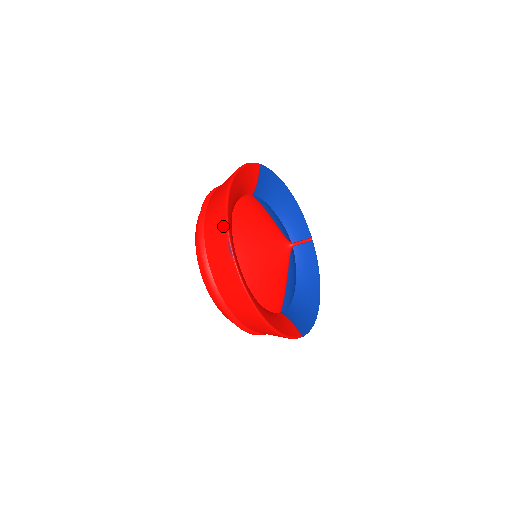
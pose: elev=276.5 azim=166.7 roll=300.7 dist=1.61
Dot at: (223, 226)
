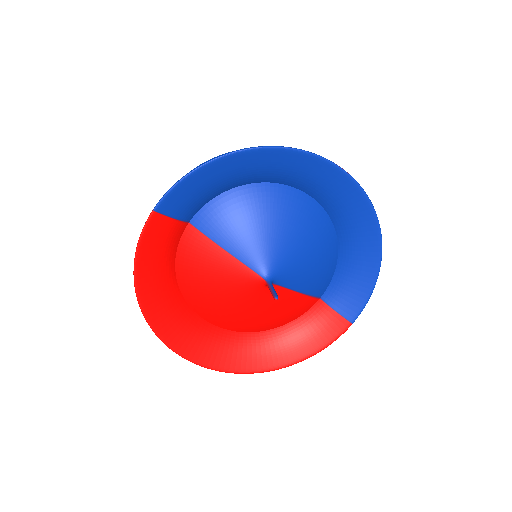
Dot at: (173, 346)
